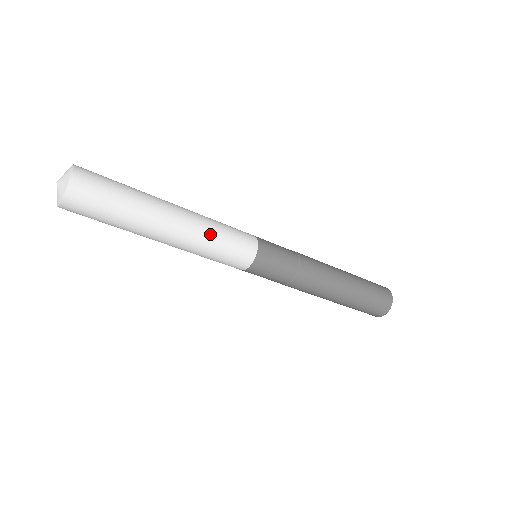
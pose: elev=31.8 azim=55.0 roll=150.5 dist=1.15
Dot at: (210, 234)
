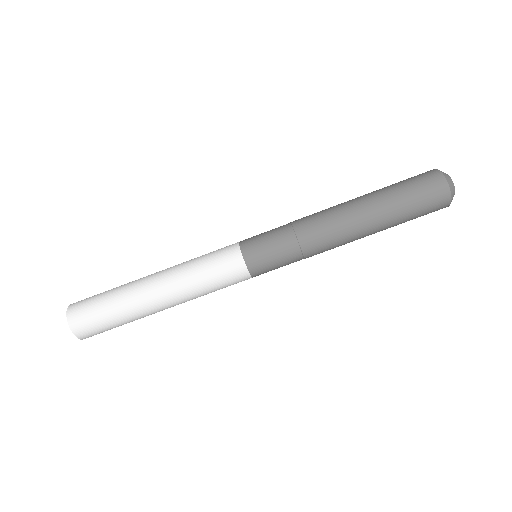
Dot at: (189, 270)
